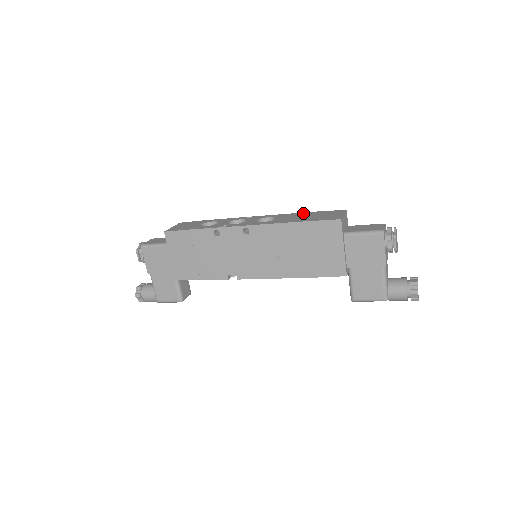
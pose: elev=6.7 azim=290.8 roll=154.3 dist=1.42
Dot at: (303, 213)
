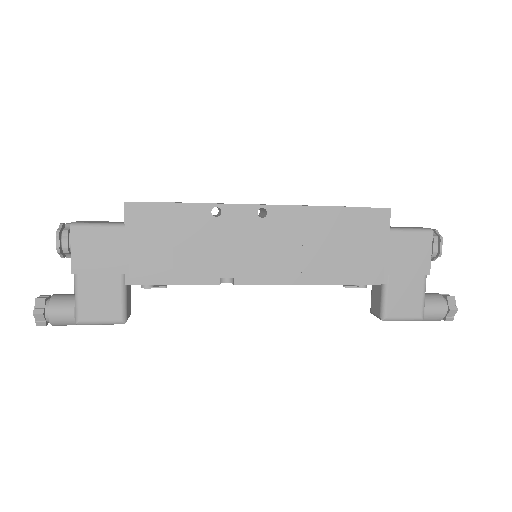
Dot at: occluded
